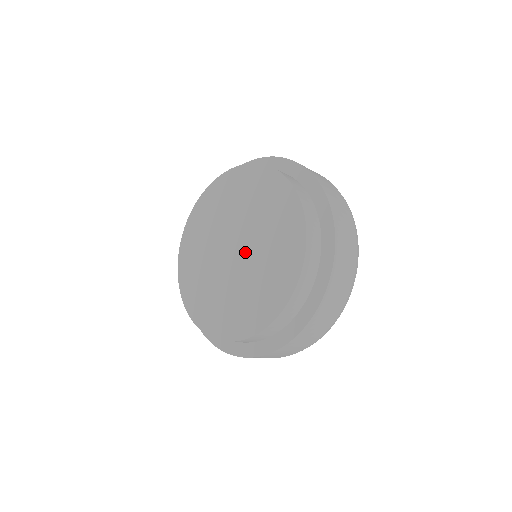
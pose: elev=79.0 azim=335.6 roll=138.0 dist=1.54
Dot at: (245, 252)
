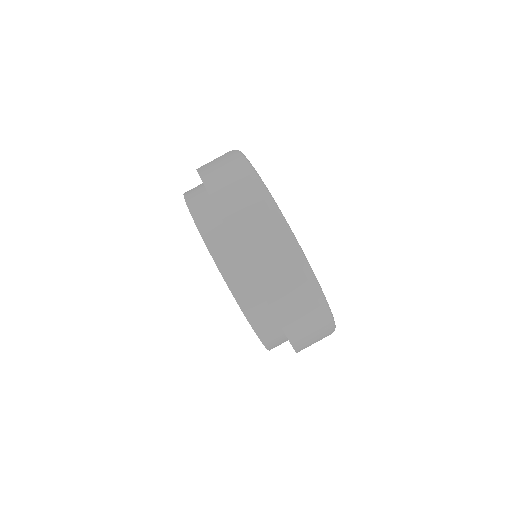
Dot at: occluded
